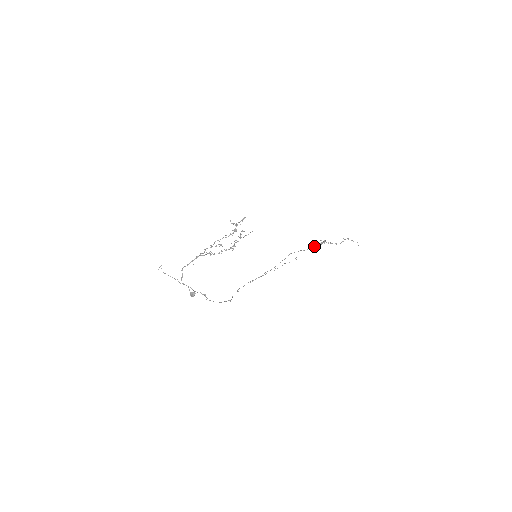
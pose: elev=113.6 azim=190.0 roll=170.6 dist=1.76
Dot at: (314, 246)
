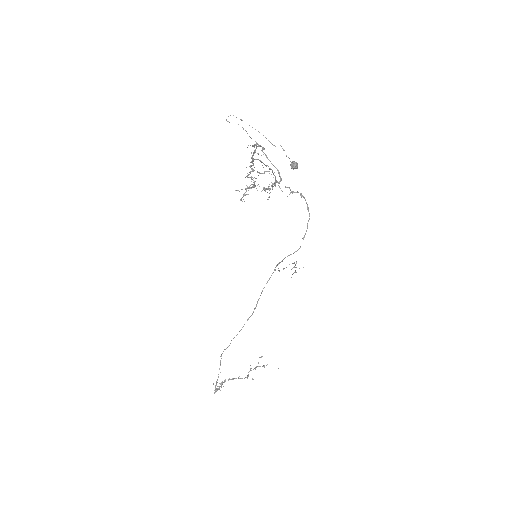
Dot at: occluded
